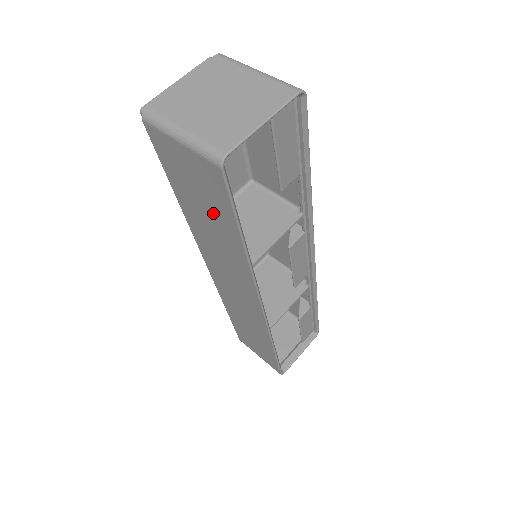
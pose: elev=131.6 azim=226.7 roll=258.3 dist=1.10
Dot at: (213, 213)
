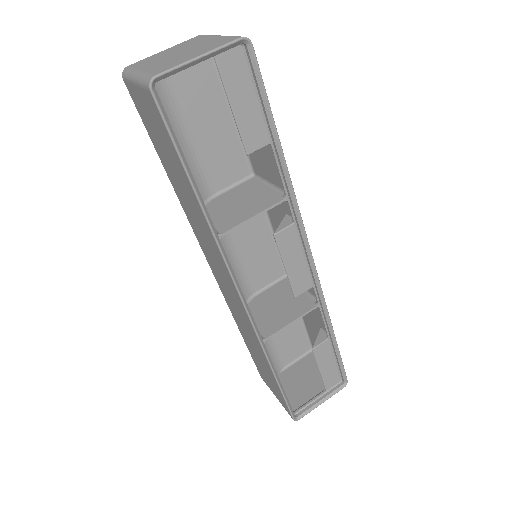
Dot at: (174, 165)
